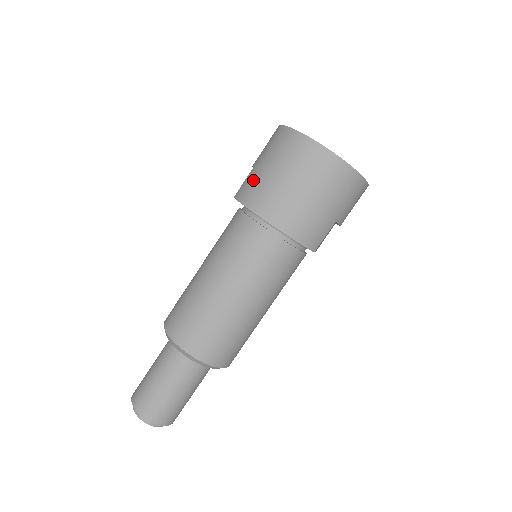
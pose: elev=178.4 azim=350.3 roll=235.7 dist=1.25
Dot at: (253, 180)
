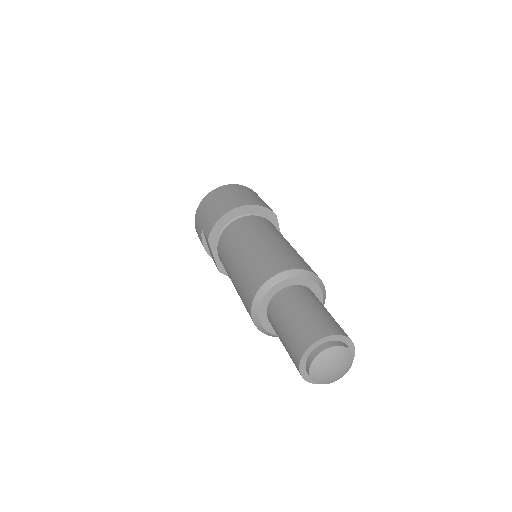
Dot at: (208, 221)
